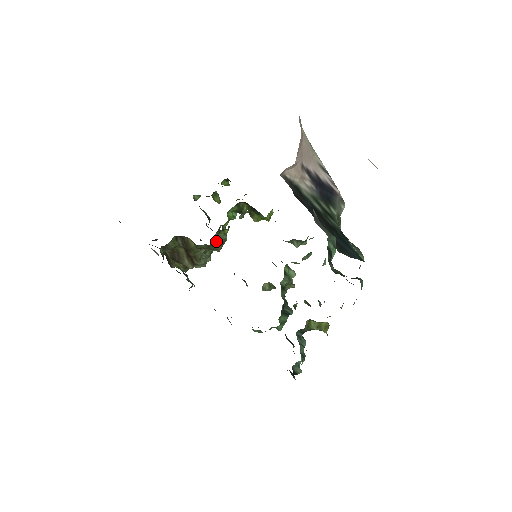
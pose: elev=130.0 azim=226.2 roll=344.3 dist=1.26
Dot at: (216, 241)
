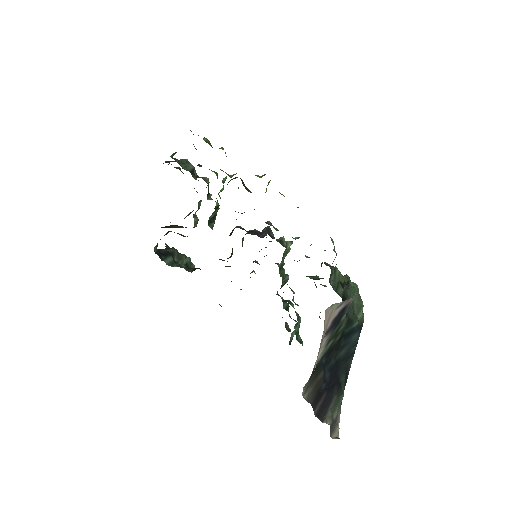
Dot at: occluded
